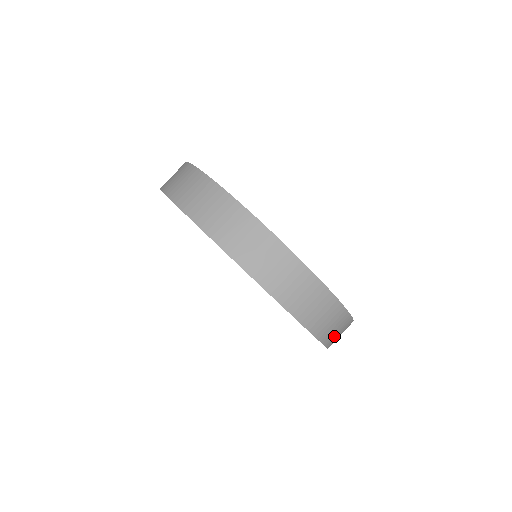
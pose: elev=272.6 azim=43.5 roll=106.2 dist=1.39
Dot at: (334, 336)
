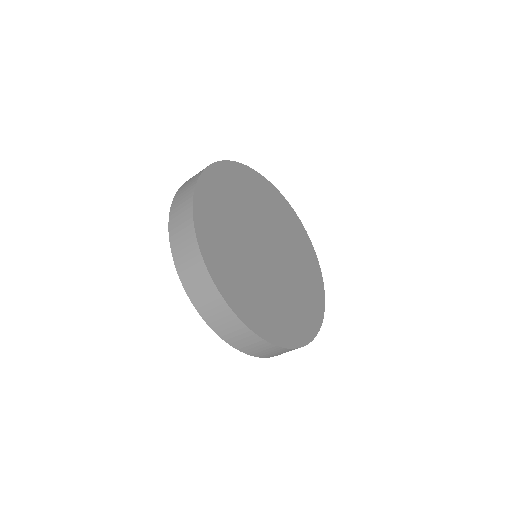
Dot at: (277, 354)
